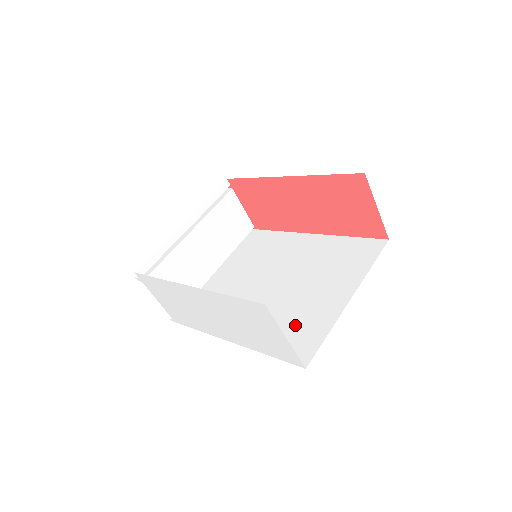
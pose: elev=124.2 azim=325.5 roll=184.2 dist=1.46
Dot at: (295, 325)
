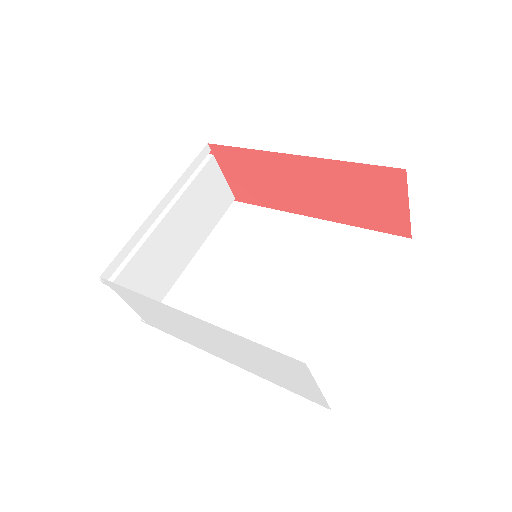
Dot at: (309, 347)
